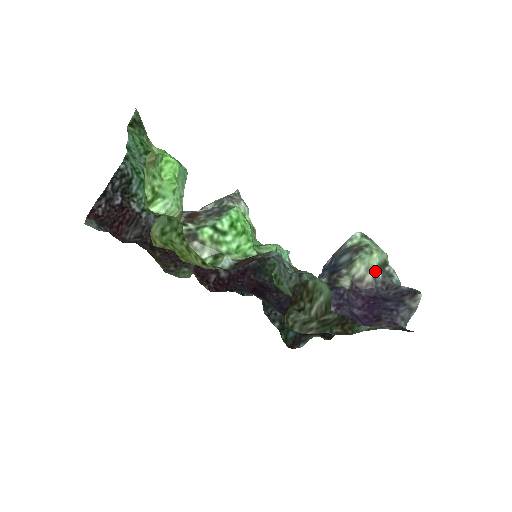
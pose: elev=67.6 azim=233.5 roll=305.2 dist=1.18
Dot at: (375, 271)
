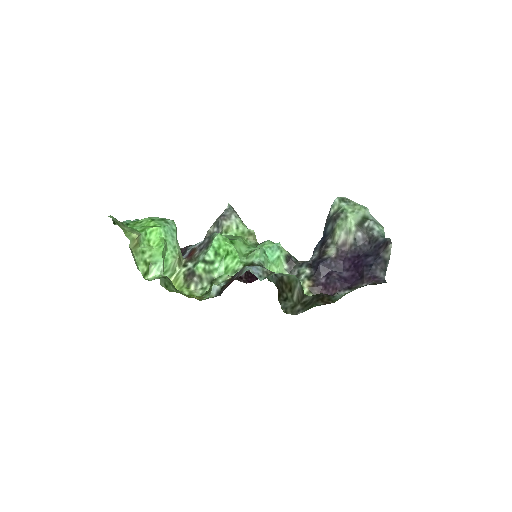
Dot at: (353, 233)
